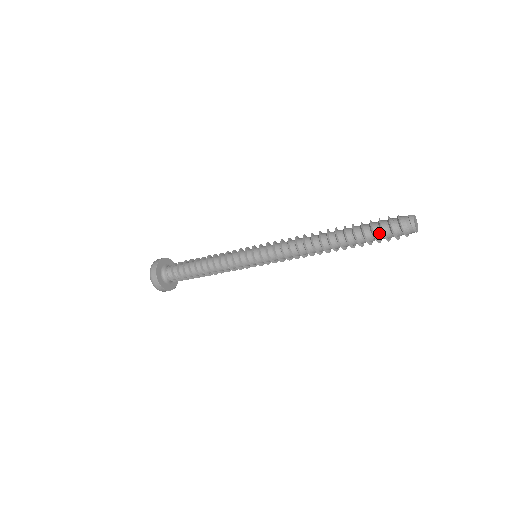
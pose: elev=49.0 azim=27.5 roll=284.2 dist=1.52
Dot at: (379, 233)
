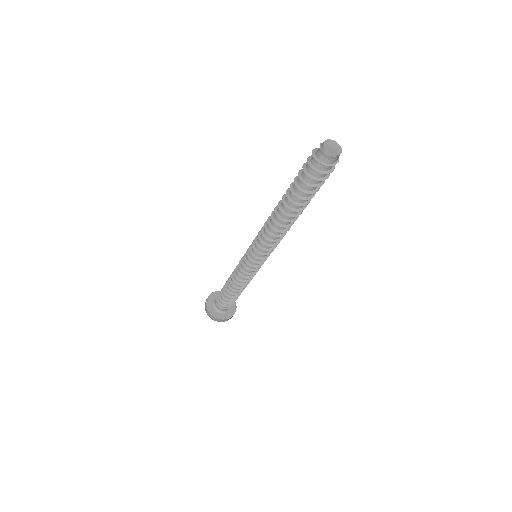
Dot at: (308, 178)
